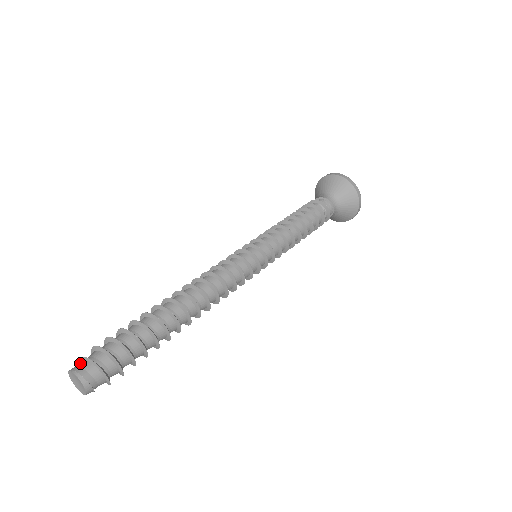
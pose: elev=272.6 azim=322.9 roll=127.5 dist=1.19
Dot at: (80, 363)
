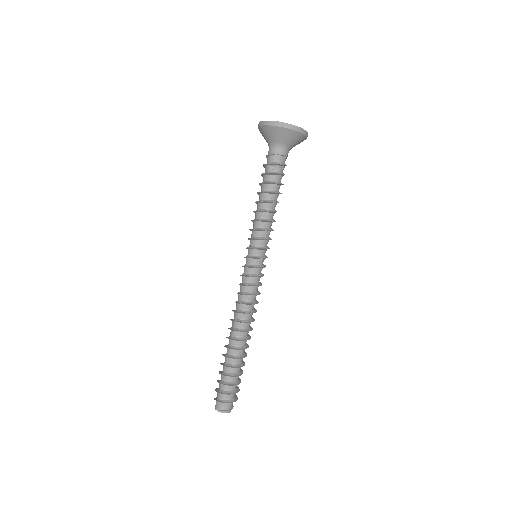
Dot at: (216, 403)
